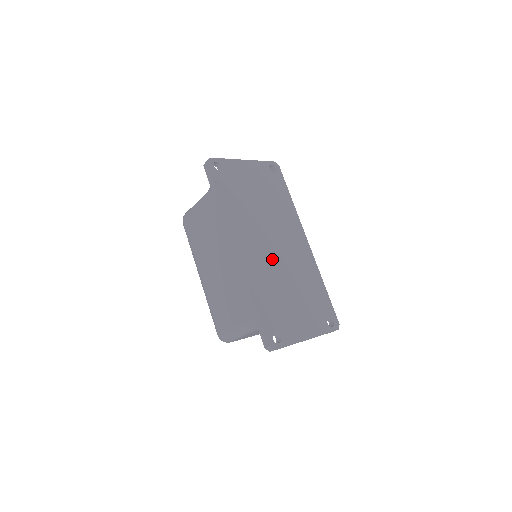
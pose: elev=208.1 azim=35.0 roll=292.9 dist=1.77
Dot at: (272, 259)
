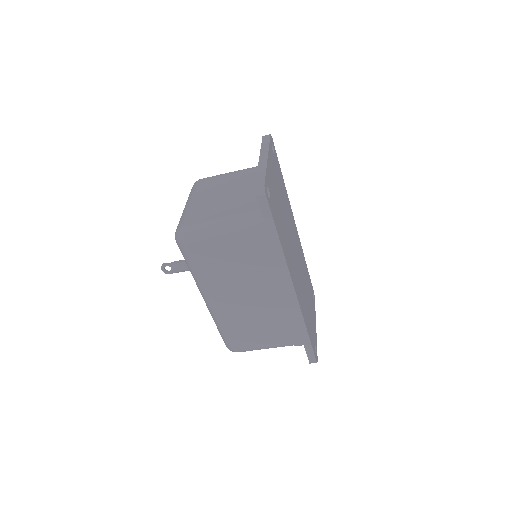
Dot at: (299, 273)
